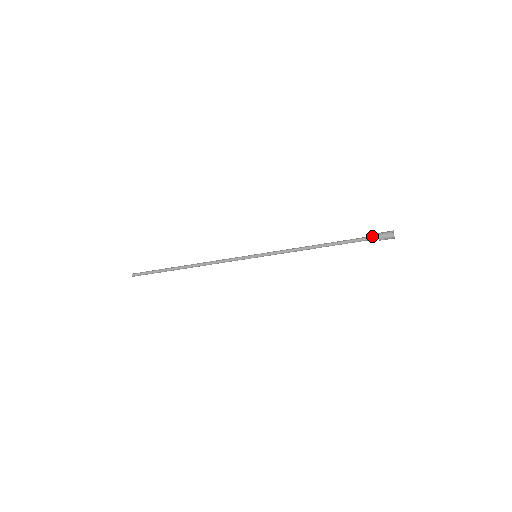
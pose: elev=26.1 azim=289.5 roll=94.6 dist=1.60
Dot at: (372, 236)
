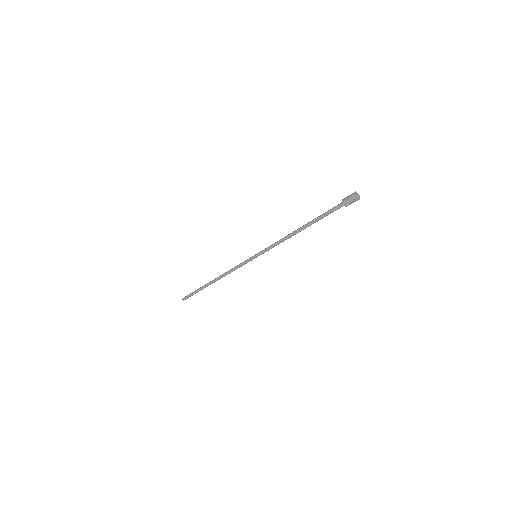
Dot at: (338, 205)
